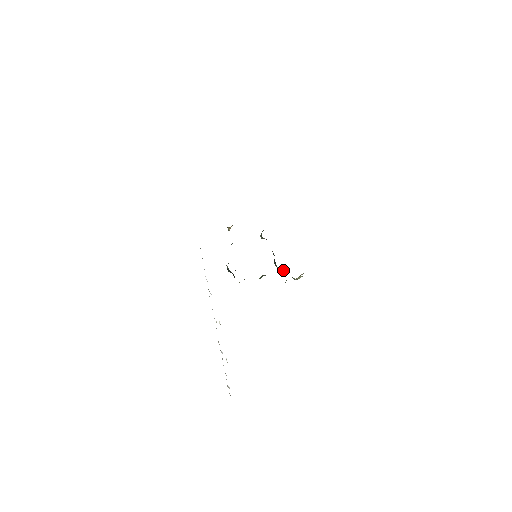
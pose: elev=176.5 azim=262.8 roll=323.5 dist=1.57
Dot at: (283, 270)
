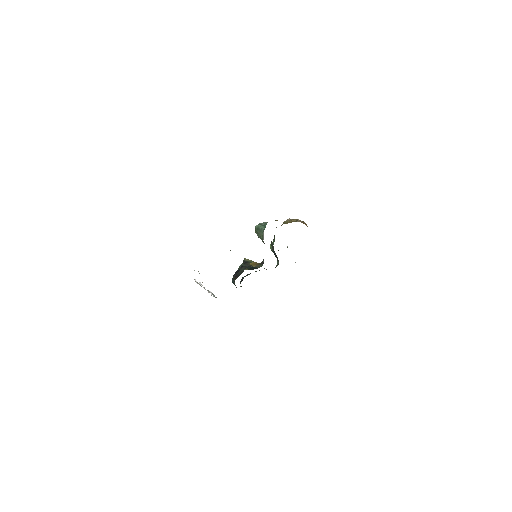
Dot at: (278, 250)
